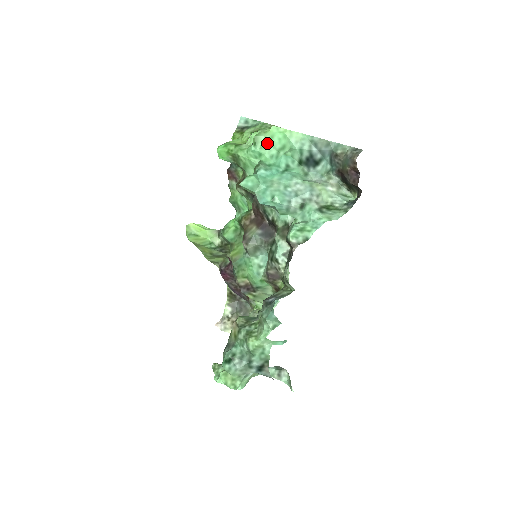
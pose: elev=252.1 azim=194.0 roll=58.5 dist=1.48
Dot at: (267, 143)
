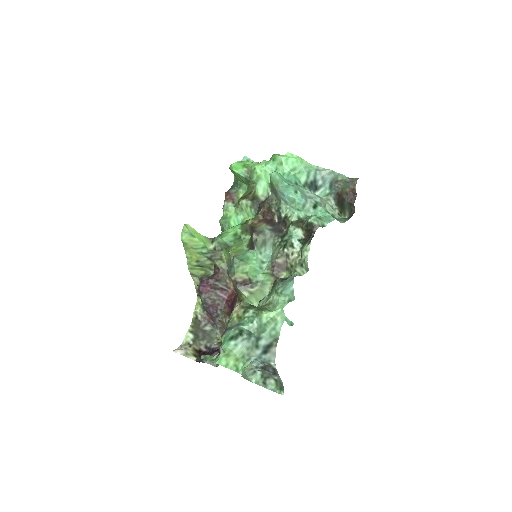
Dot at: (282, 163)
